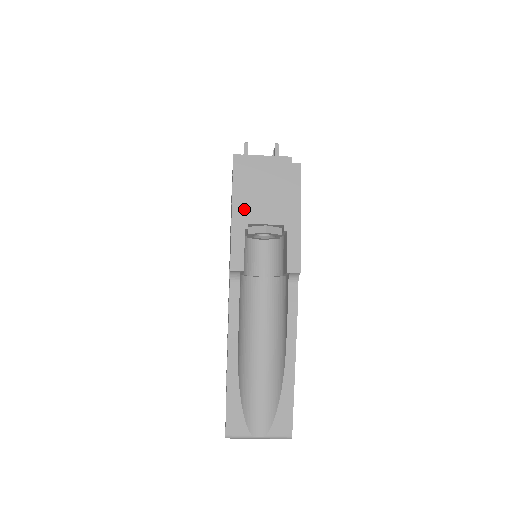
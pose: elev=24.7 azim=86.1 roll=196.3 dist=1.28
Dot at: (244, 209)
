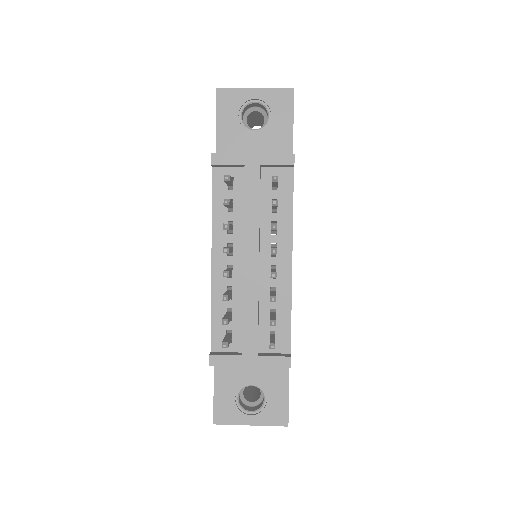
Dot at: occluded
